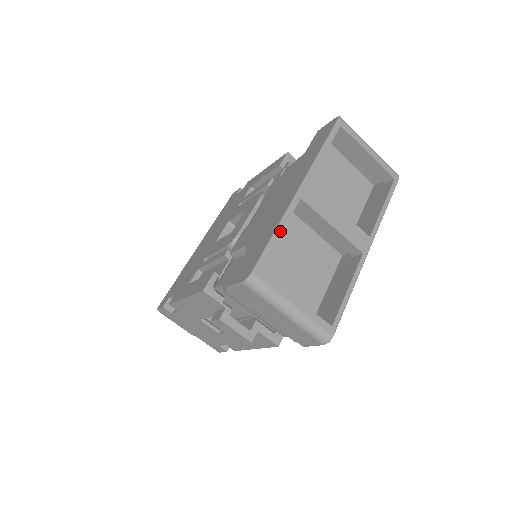
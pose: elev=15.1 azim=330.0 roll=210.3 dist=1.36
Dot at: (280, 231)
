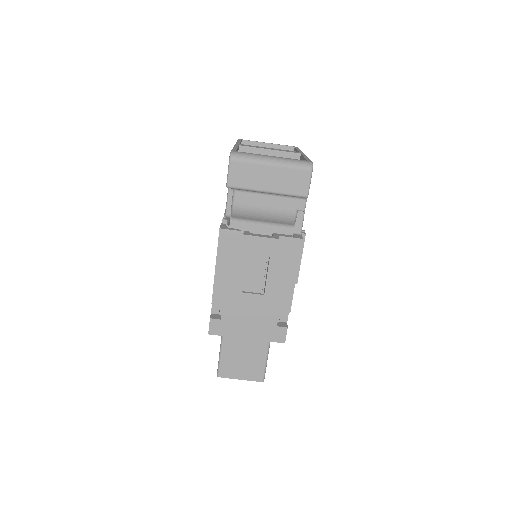
Dot at: (236, 148)
